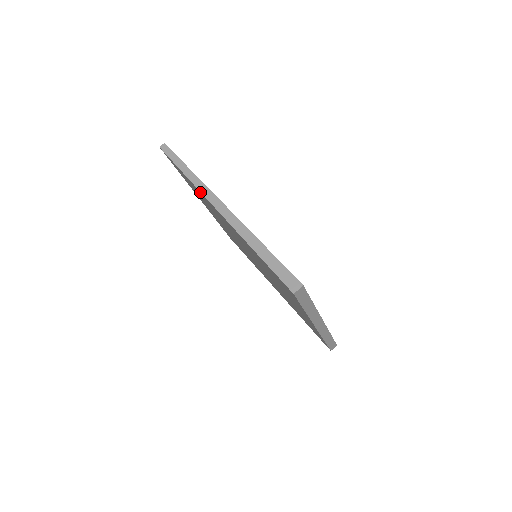
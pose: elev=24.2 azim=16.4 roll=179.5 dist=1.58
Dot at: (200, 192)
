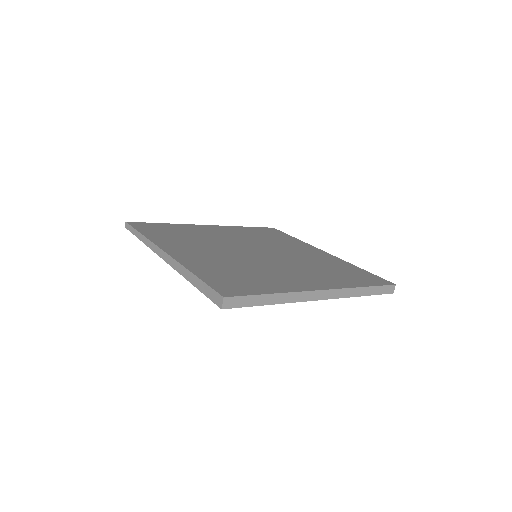
Dot at: occluded
